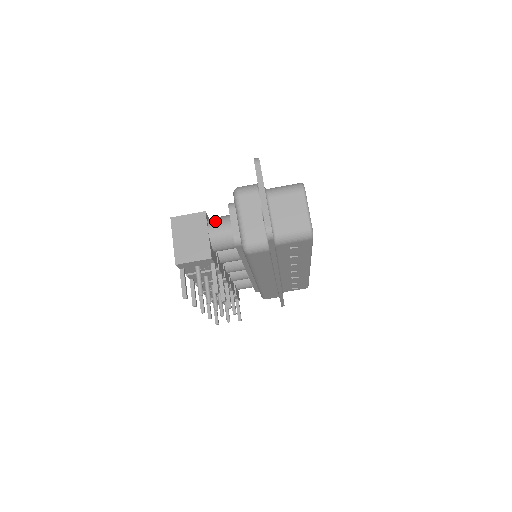
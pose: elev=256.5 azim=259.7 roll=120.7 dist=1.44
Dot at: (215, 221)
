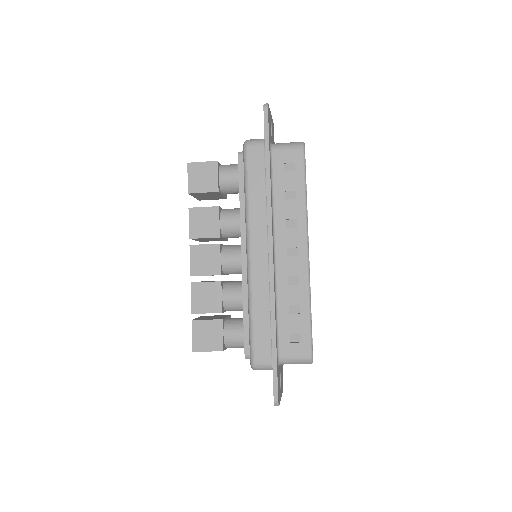
Dot at: (232, 347)
